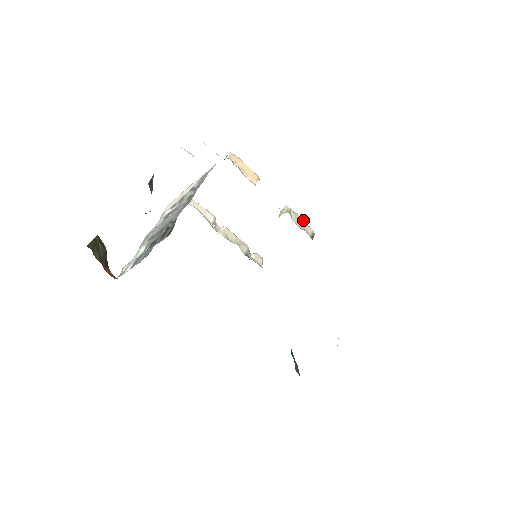
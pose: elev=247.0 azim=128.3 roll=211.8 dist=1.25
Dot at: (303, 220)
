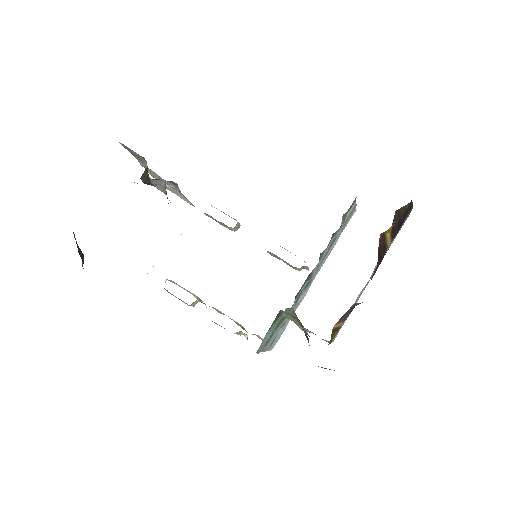
Dot at: occluded
